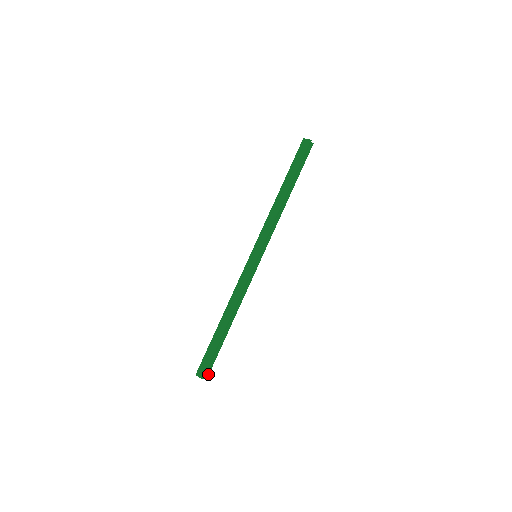
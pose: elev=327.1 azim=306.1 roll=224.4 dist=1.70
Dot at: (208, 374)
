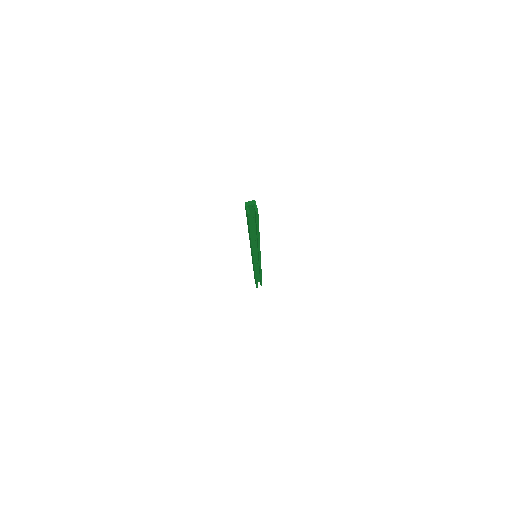
Dot at: (261, 285)
